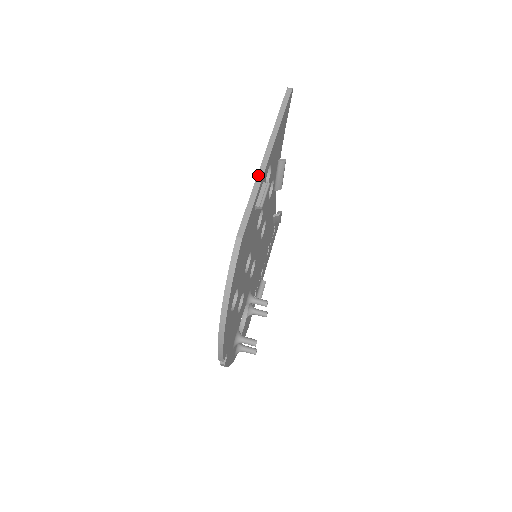
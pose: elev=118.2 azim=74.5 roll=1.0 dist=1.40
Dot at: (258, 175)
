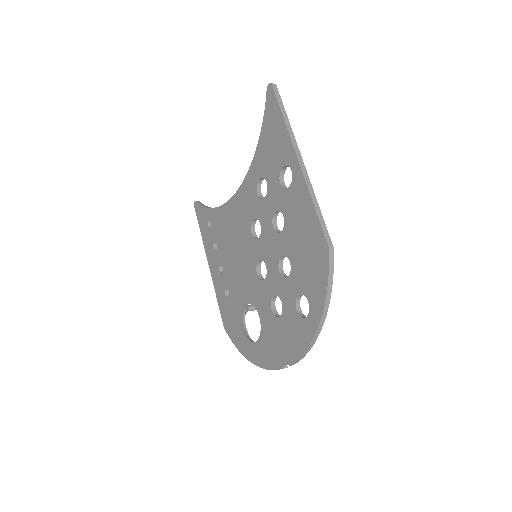
Dot at: (306, 181)
